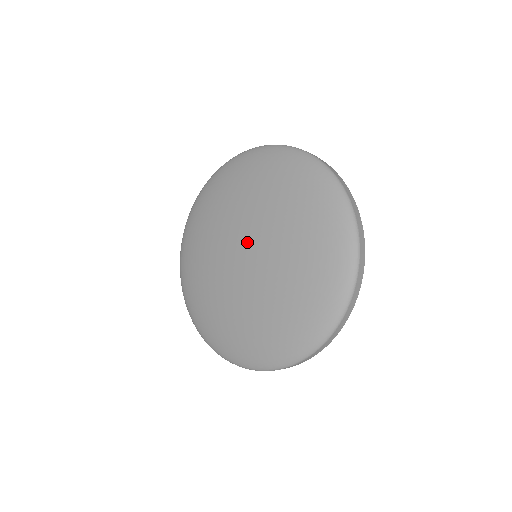
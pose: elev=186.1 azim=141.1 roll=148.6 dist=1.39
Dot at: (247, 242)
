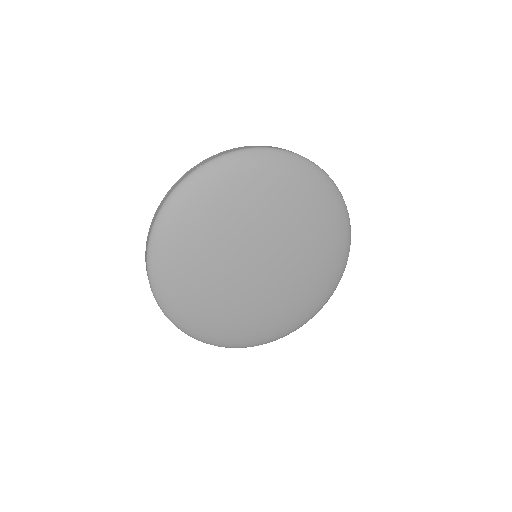
Dot at: (262, 251)
